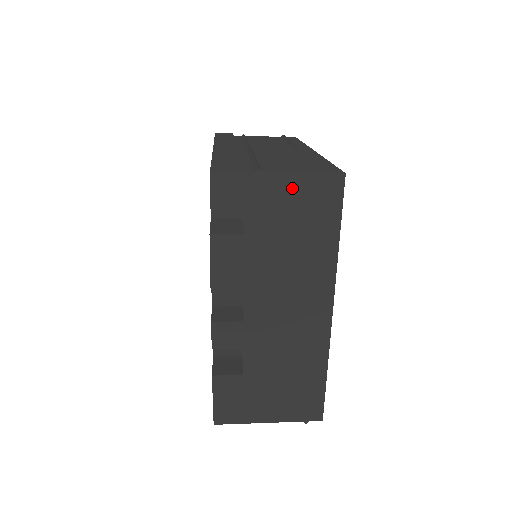
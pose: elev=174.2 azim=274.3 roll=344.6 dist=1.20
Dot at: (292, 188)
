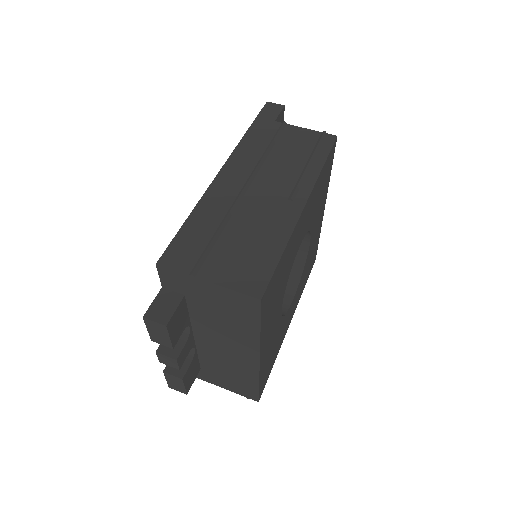
Dot at: (219, 293)
